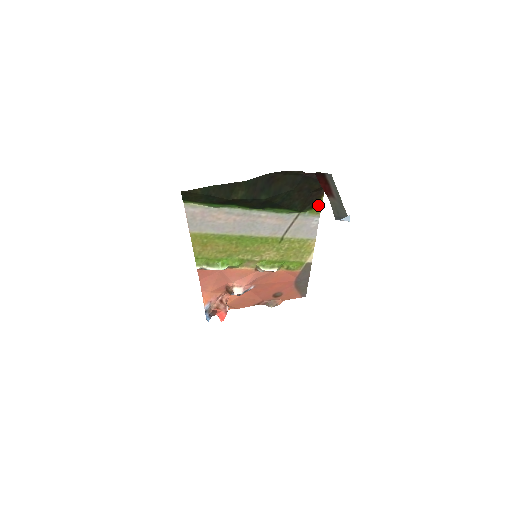
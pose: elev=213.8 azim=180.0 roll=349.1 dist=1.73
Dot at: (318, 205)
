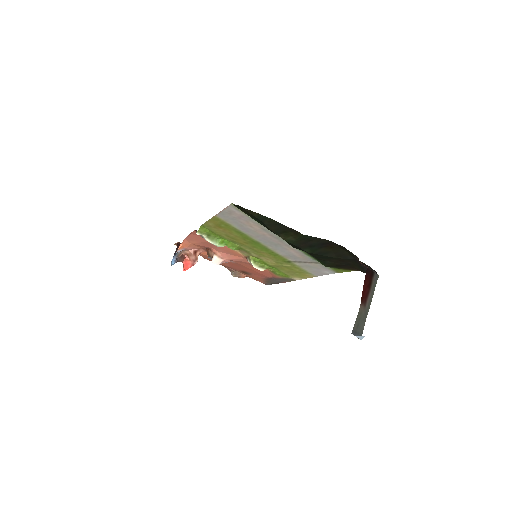
Dot at: (344, 270)
